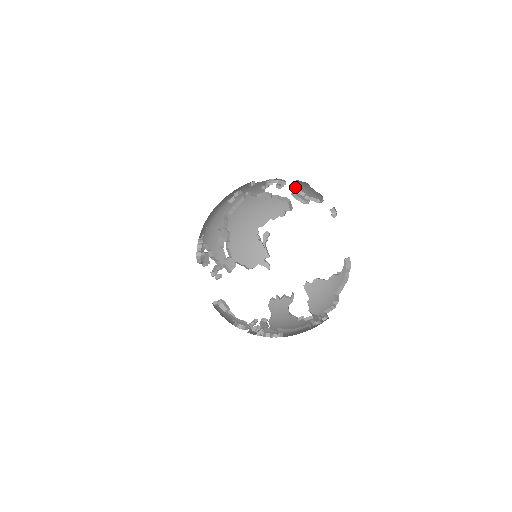
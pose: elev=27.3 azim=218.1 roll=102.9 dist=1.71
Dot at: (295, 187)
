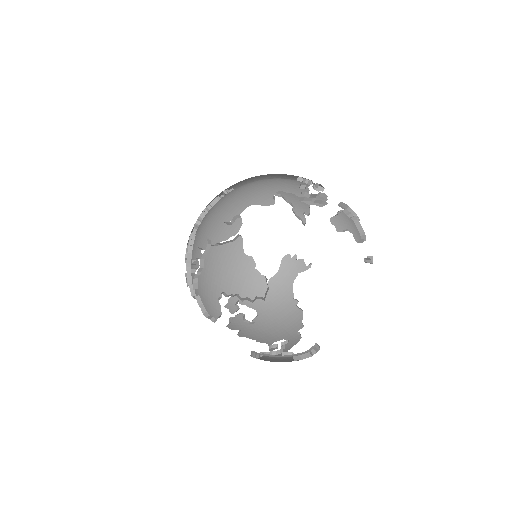
Dot at: occluded
